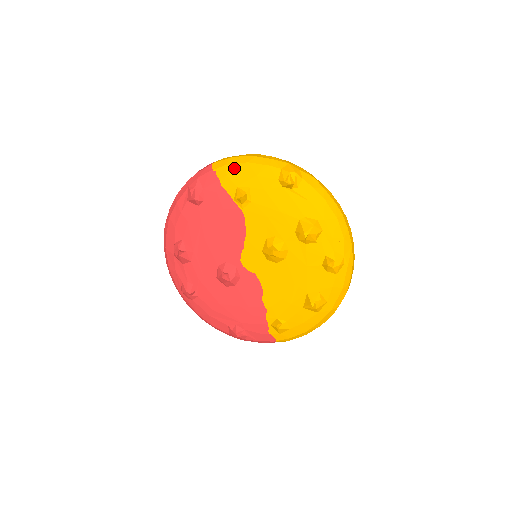
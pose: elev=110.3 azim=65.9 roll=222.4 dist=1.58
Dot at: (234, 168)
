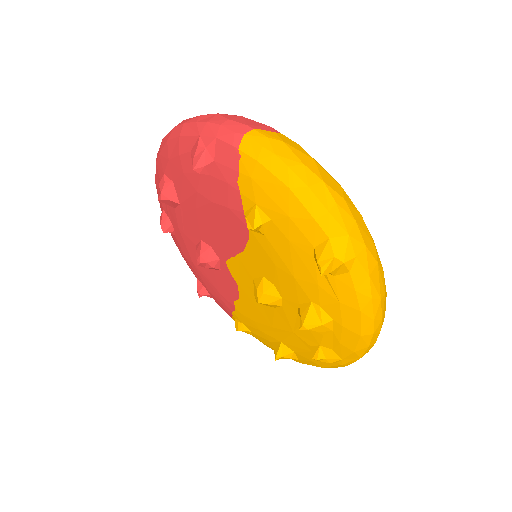
Dot at: (266, 177)
